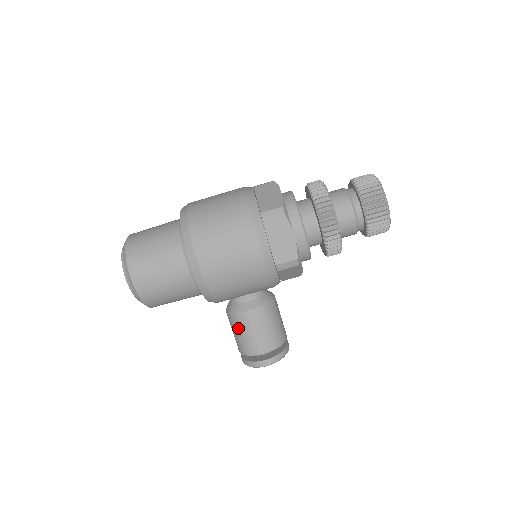
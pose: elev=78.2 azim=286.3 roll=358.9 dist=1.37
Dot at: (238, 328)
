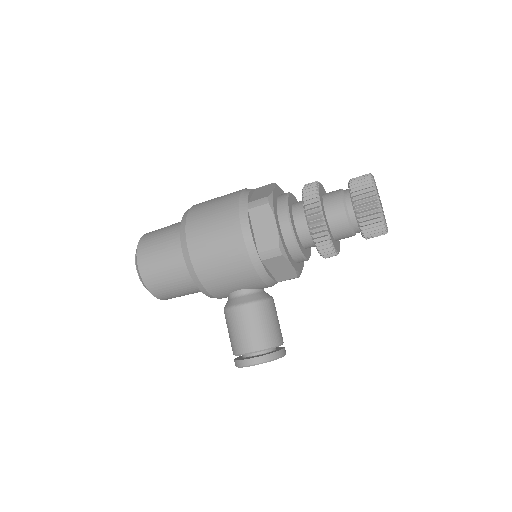
Dot at: (229, 324)
